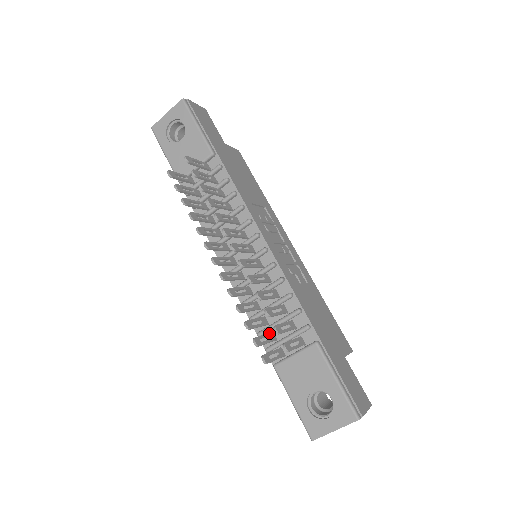
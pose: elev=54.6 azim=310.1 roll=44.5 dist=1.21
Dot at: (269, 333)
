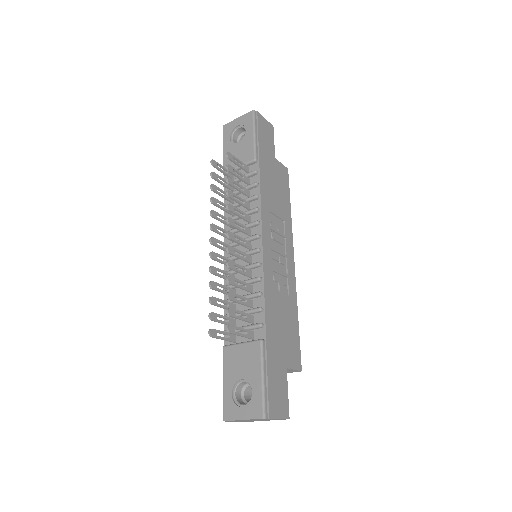
Dot at: (230, 318)
